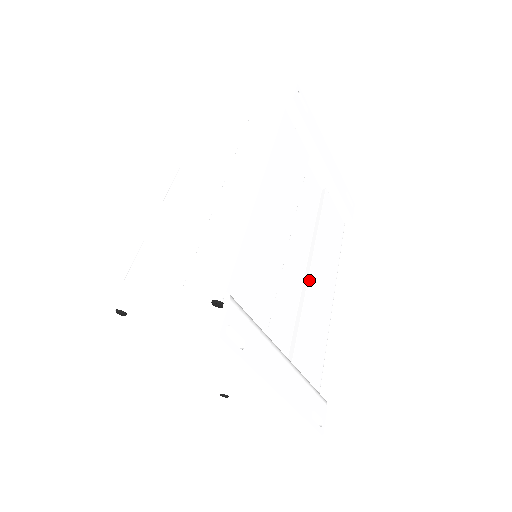
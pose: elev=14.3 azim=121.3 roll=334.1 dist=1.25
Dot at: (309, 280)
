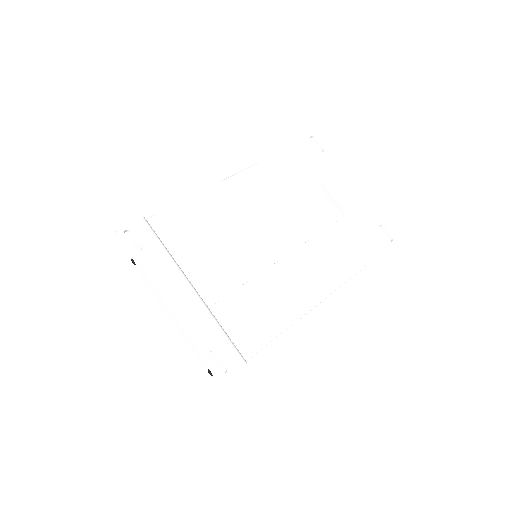
Dot at: (274, 266)
